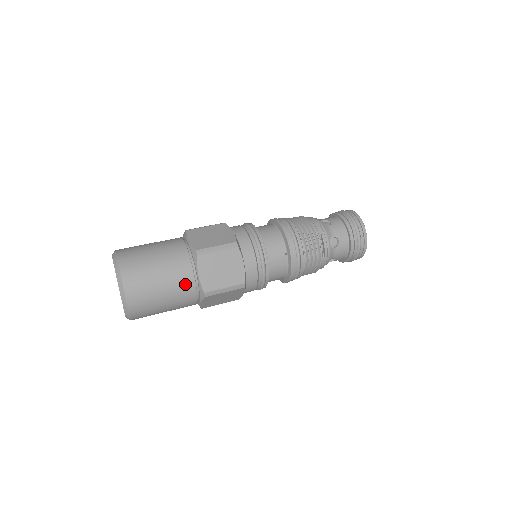
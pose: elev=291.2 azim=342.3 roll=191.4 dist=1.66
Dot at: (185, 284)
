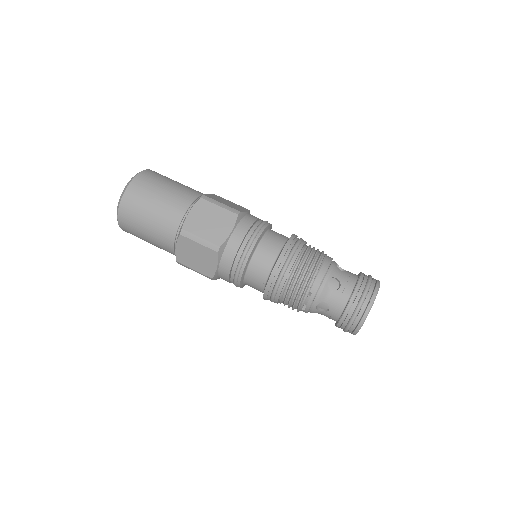
Dot at: (165, 244)
